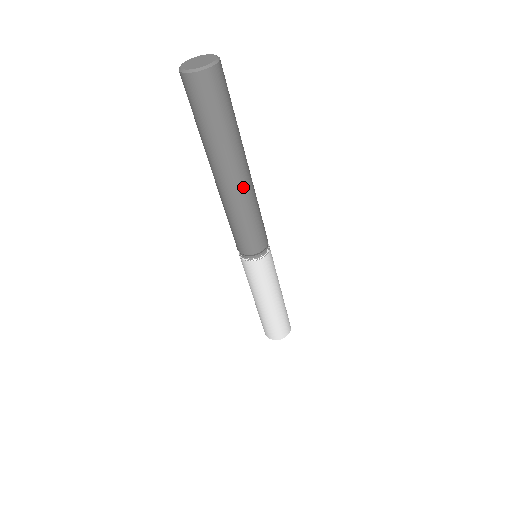
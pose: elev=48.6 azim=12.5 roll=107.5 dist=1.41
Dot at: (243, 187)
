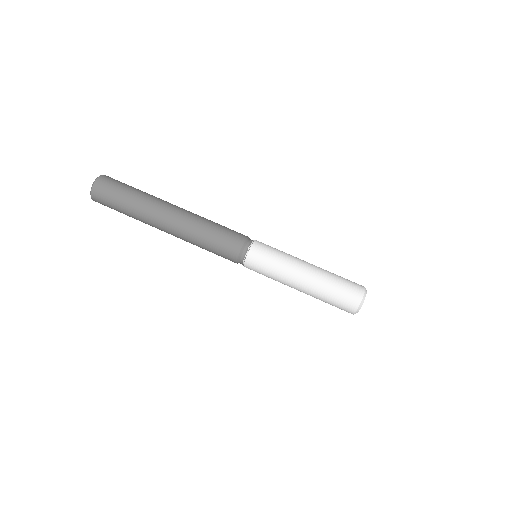
Dot at: (185, 211)
